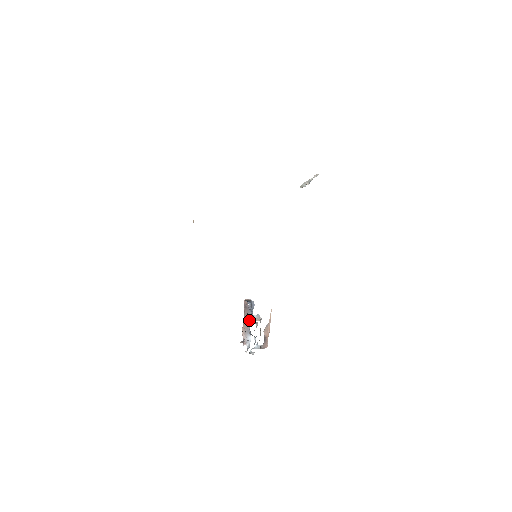
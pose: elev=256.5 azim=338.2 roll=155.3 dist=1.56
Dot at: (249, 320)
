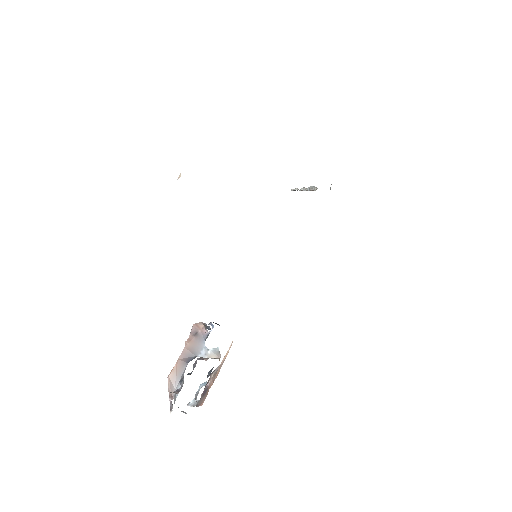
Dot at: (192, 357)
